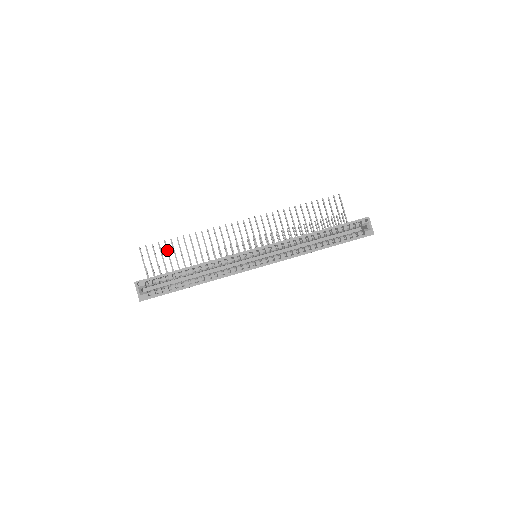
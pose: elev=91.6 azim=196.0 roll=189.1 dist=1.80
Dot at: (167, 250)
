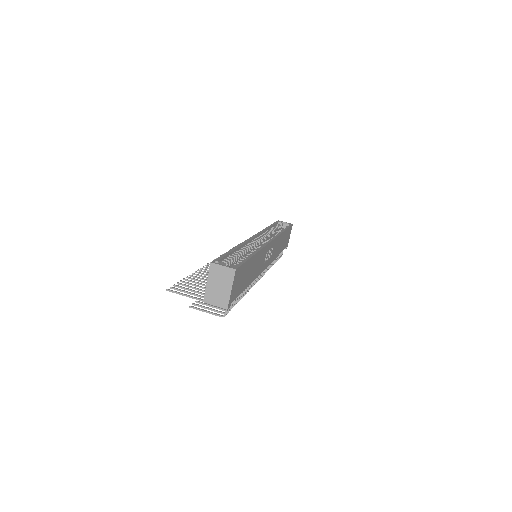
Dot at: (191, 284)
